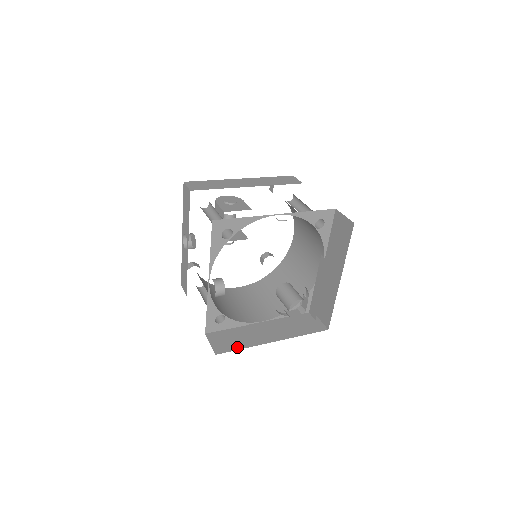
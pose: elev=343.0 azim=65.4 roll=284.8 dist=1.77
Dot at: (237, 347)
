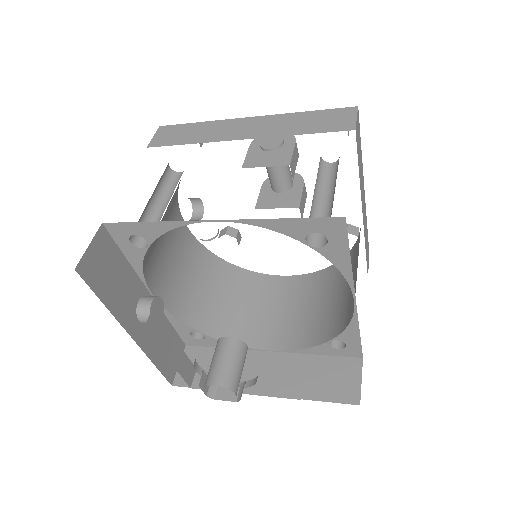
Dot at: occluded
